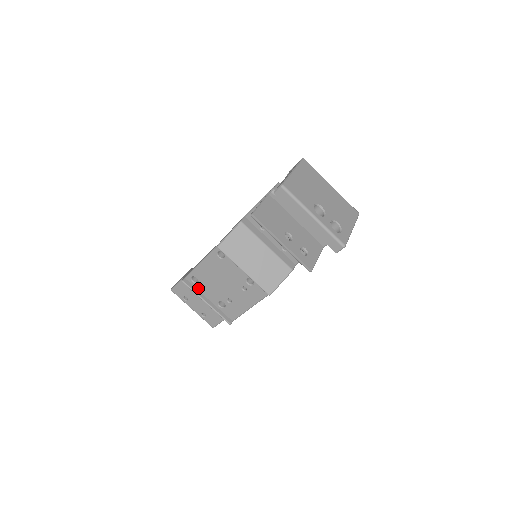
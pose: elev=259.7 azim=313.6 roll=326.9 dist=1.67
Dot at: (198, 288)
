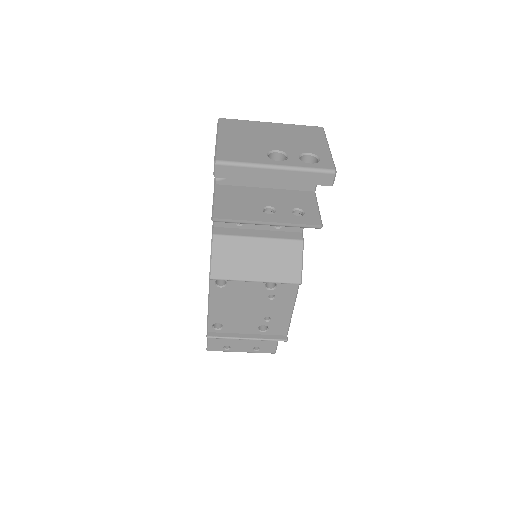
Dot at: (227, 331)
